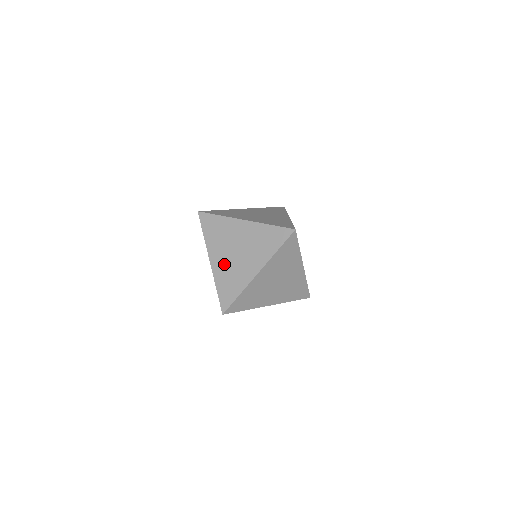
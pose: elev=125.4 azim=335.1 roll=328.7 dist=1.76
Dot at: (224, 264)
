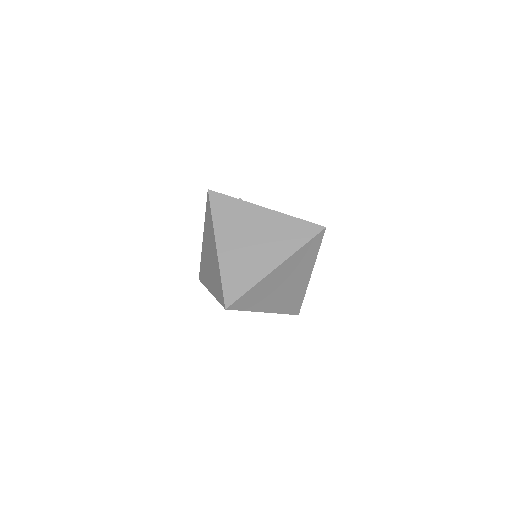
Dot at: (280, 301)
